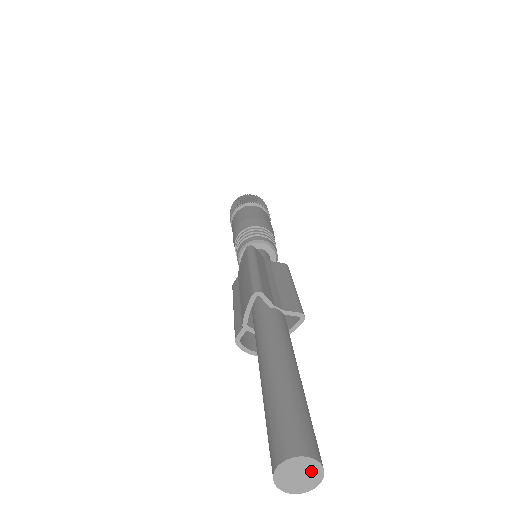
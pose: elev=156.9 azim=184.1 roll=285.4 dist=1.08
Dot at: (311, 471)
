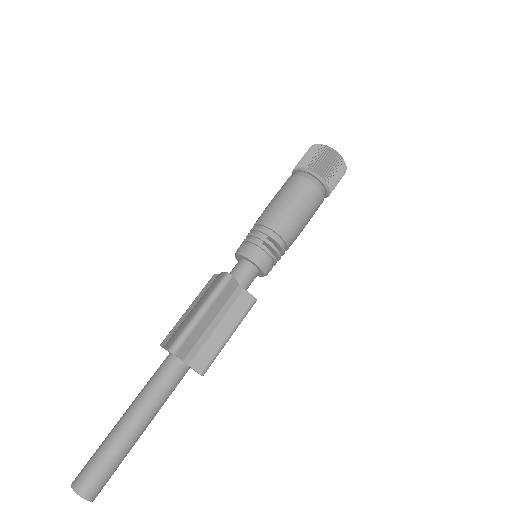
Dot at: (87, 497)
